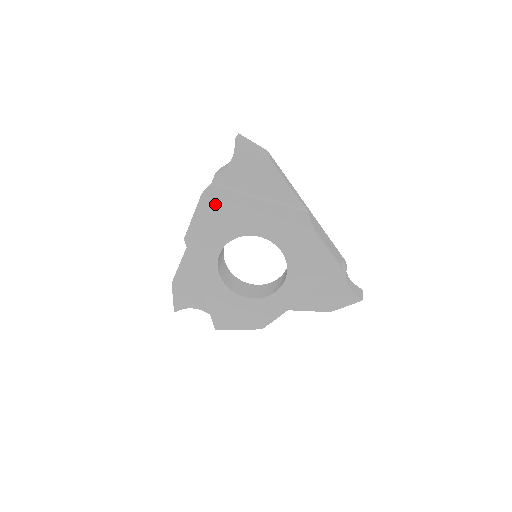
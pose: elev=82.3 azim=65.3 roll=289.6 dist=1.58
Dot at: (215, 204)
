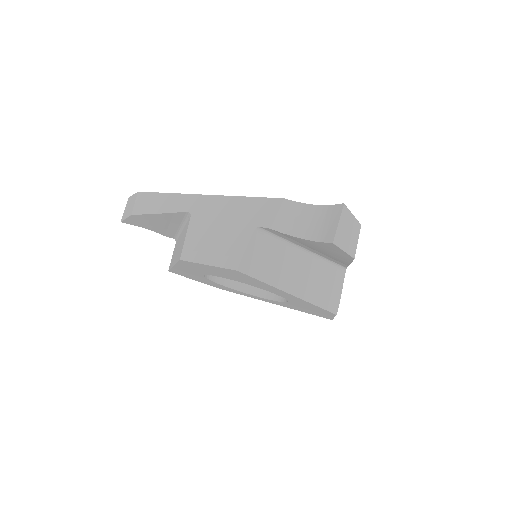
Dot at: (247, 277)
